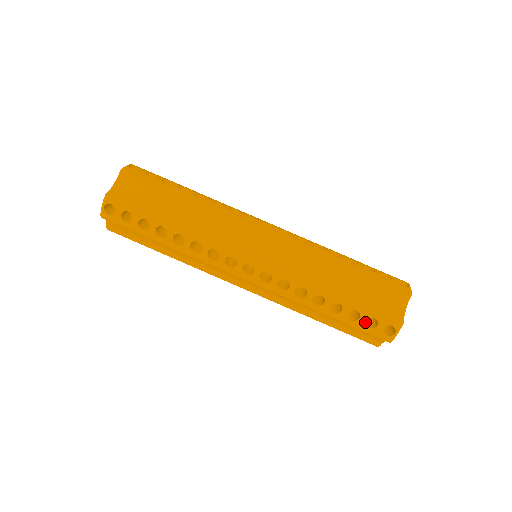
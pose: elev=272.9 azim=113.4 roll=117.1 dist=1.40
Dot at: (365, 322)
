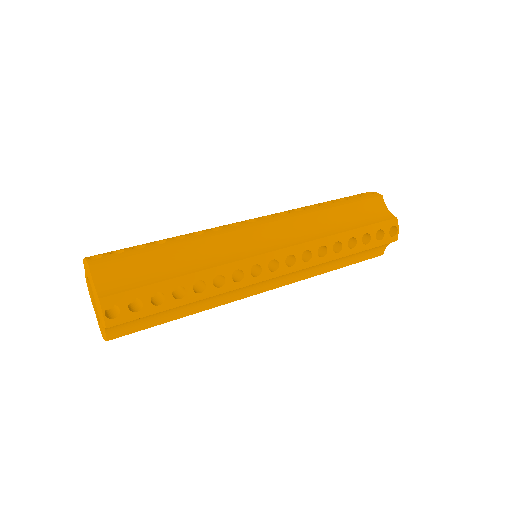
Dot at: (374, 239)
